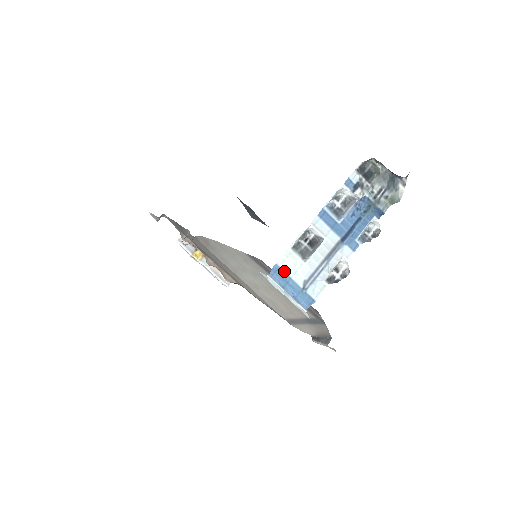
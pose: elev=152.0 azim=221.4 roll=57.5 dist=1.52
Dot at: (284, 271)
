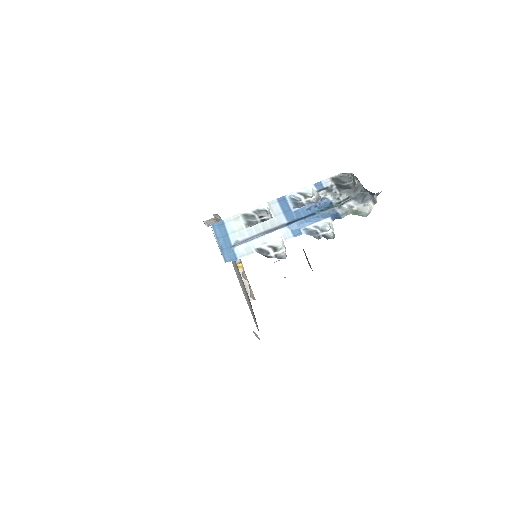
Dot at: (226, 228)
